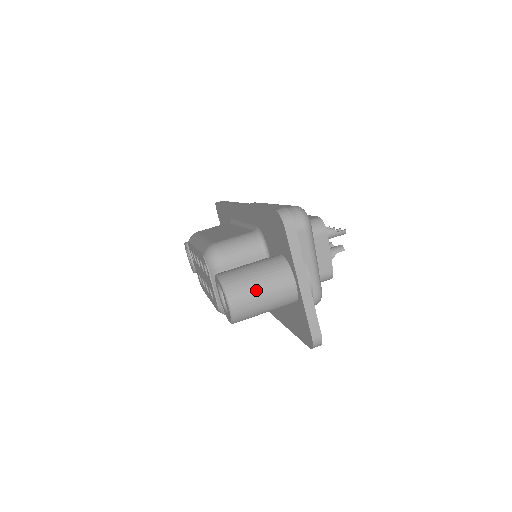
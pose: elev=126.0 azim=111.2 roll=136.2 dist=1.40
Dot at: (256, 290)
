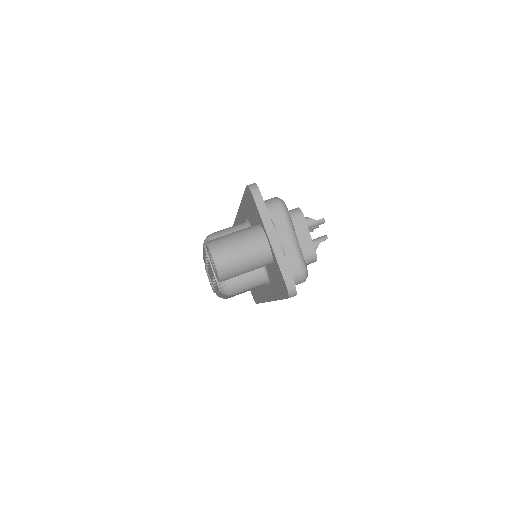
Dot at: (235, 247)
